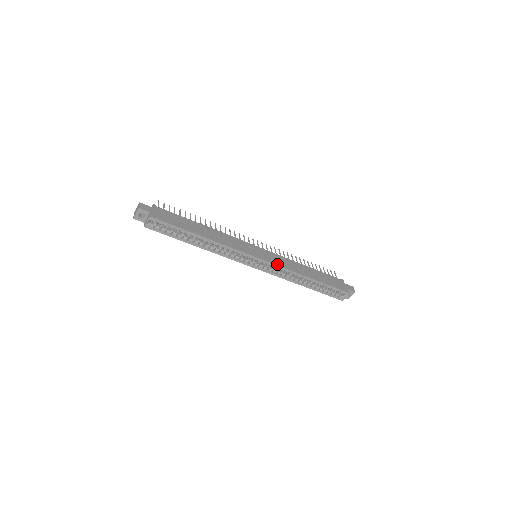
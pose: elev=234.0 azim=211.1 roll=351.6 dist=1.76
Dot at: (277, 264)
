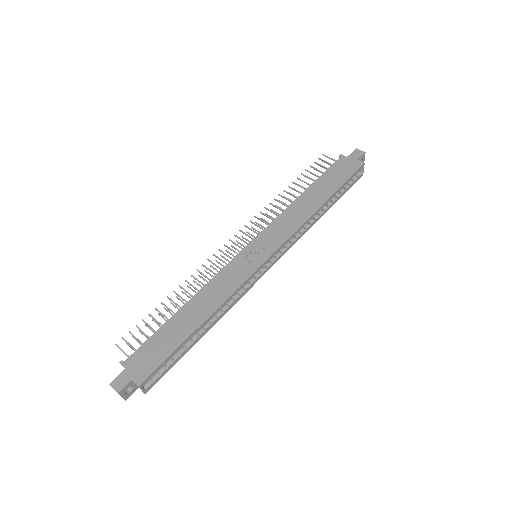
Dot at: (284, 240)
